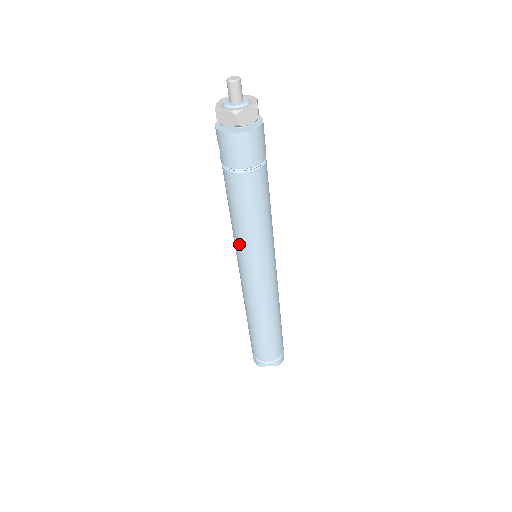
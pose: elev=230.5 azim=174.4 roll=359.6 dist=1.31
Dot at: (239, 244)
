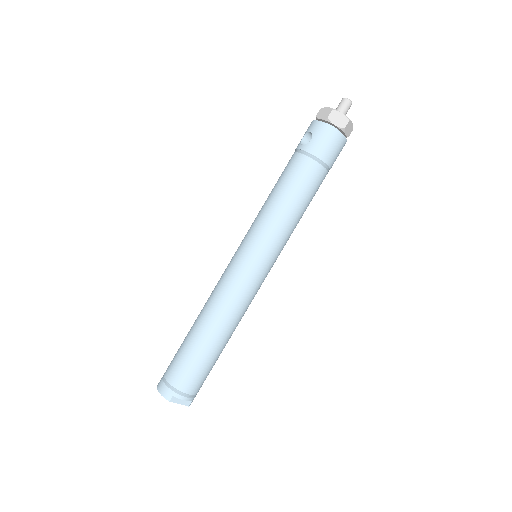
Dot at: (267, 230)
